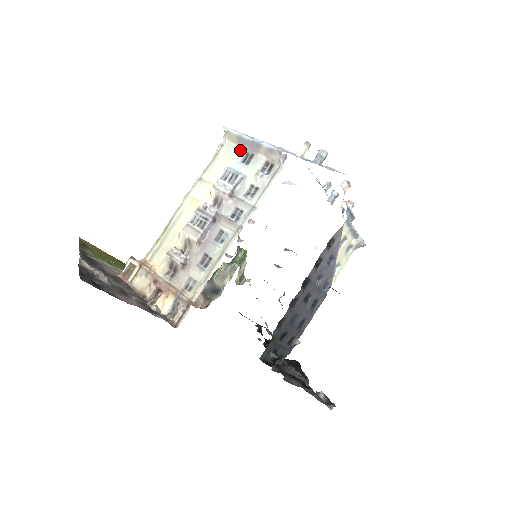
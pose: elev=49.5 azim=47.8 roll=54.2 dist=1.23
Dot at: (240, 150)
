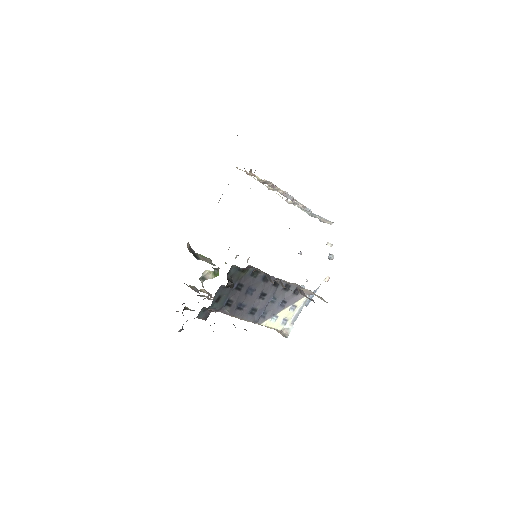
Dot at: occluded
